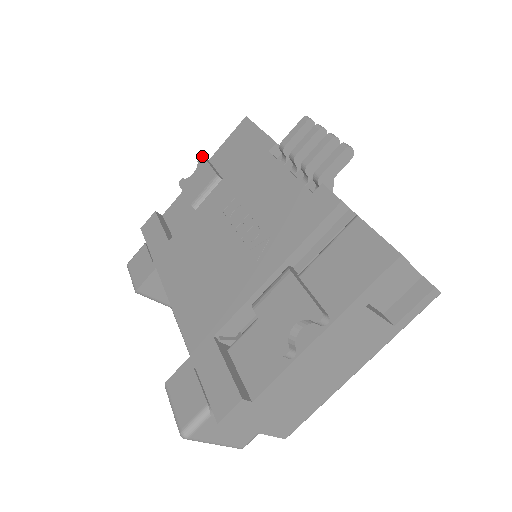
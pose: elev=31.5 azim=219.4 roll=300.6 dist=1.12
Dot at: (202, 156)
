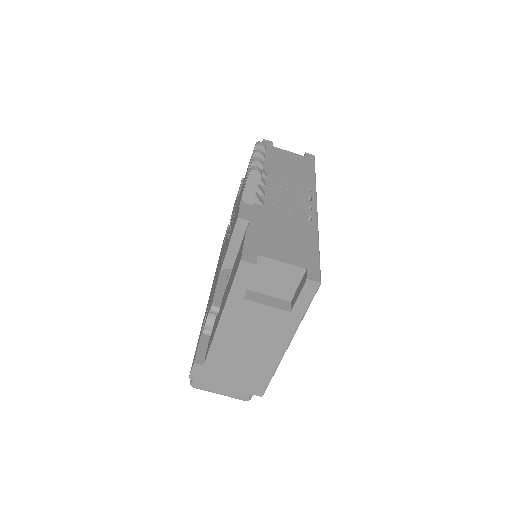
Dot at: (242, 179)
